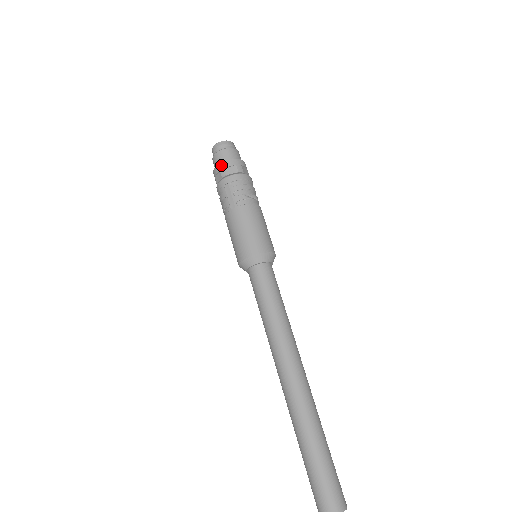
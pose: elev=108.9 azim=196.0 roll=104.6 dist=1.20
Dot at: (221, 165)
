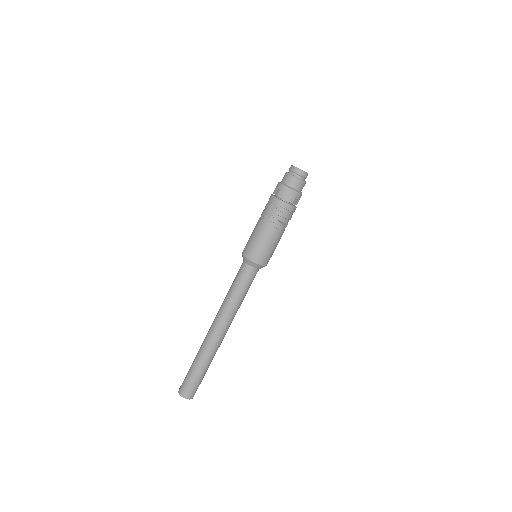
Dot at: (283, 188)
